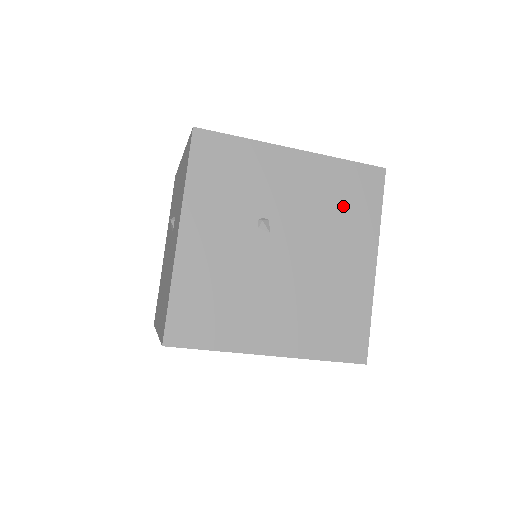
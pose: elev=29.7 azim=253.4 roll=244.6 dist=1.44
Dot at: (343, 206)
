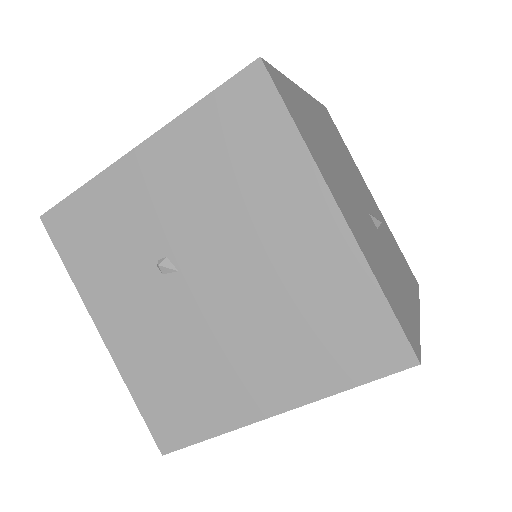
Dot at: (237, 167)
